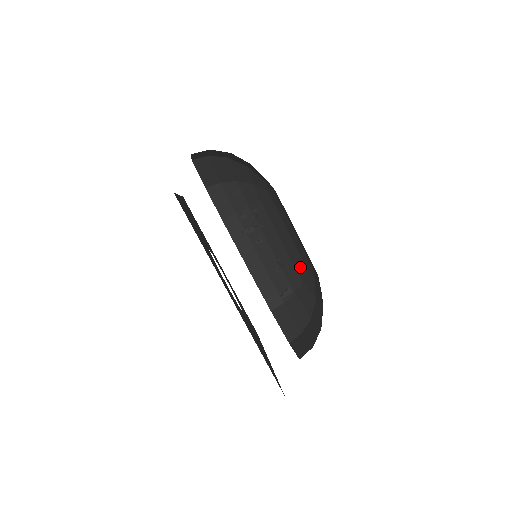
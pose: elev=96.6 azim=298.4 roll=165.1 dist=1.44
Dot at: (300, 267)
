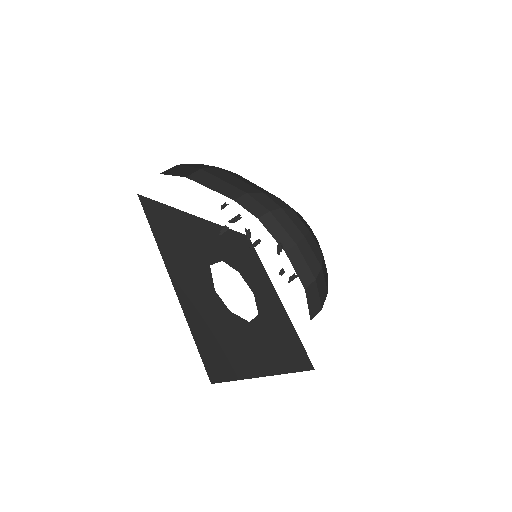
Dot at: occluded
